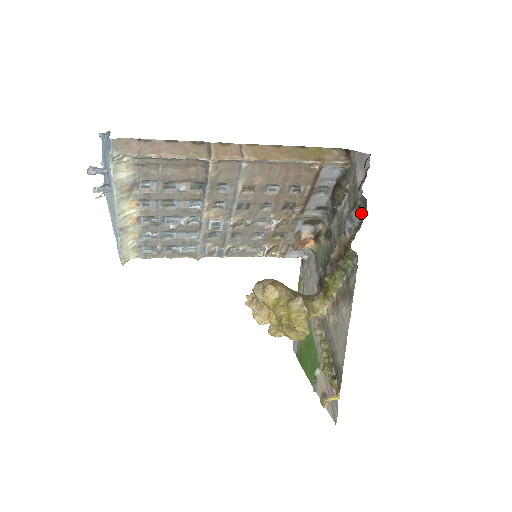
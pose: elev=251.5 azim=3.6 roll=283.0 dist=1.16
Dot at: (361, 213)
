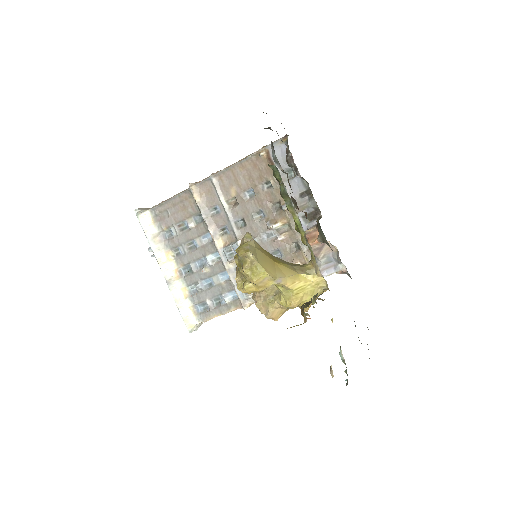
Dot at: occluded
